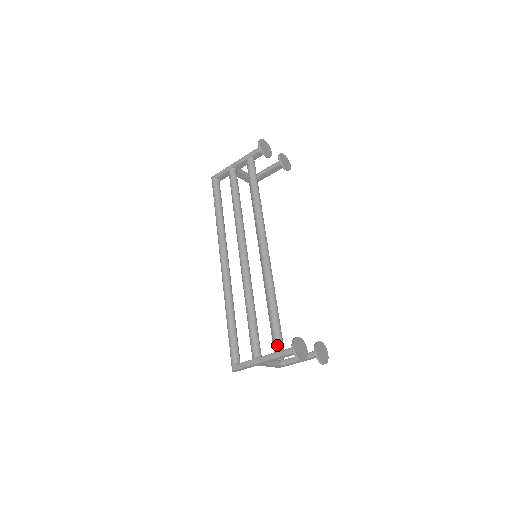
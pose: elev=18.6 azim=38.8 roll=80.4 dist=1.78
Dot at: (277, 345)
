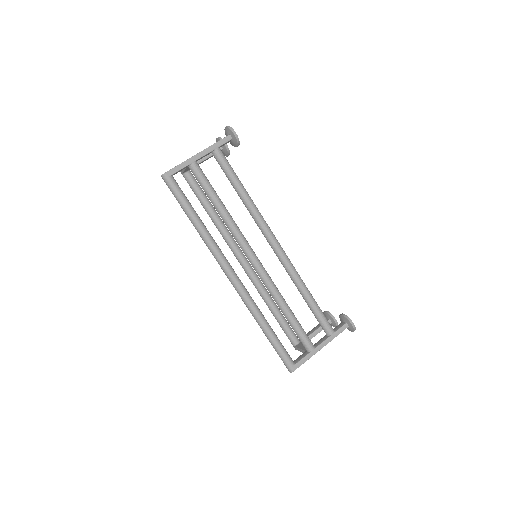
Dot at: (331, 328)
